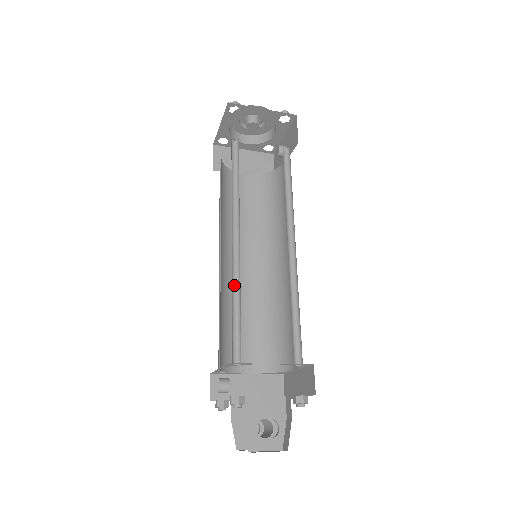
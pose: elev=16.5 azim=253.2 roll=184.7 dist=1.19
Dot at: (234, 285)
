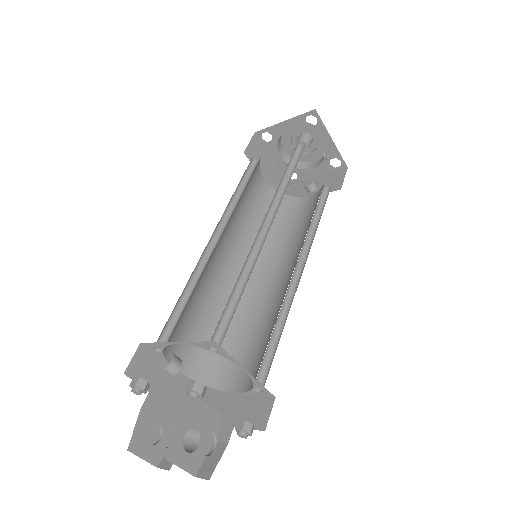
Dot at: (244, 267)
